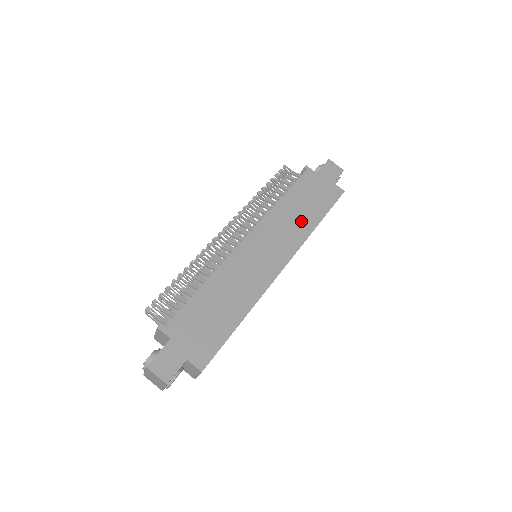
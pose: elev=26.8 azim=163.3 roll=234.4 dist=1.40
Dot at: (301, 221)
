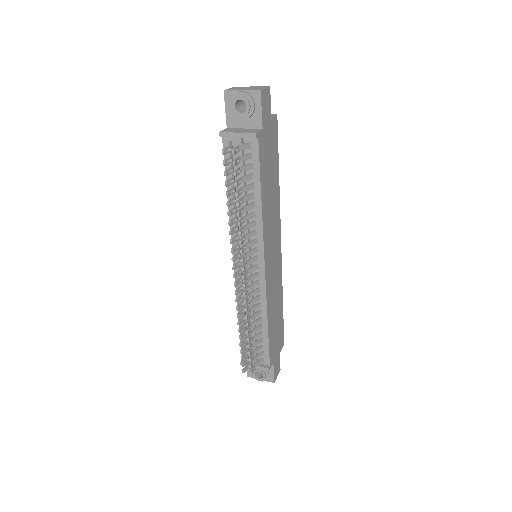
Dot at: (274, 197)
